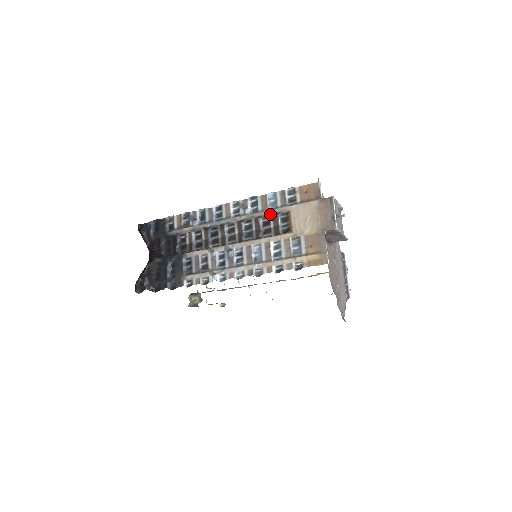
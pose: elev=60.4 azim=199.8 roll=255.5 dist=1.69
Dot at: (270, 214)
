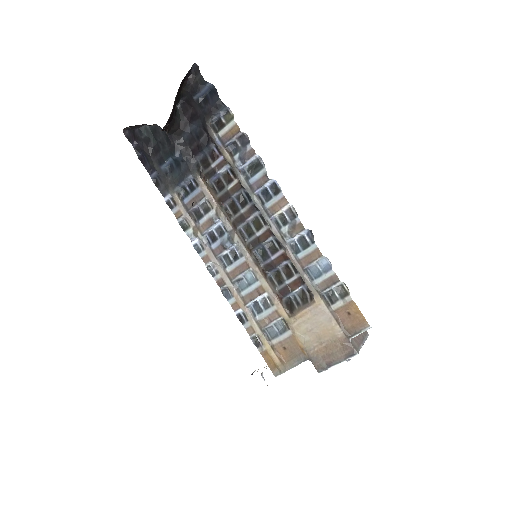
Dot at: (300, 273)
